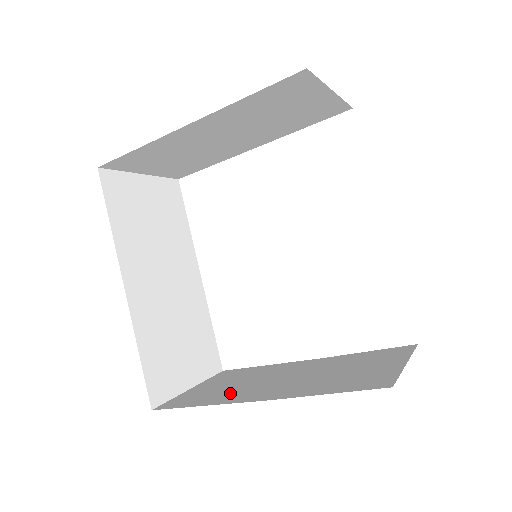
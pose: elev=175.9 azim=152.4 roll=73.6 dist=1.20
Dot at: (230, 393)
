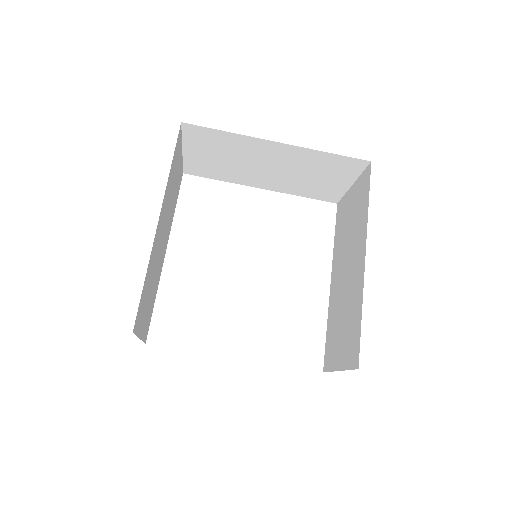
Dot at: occluded
